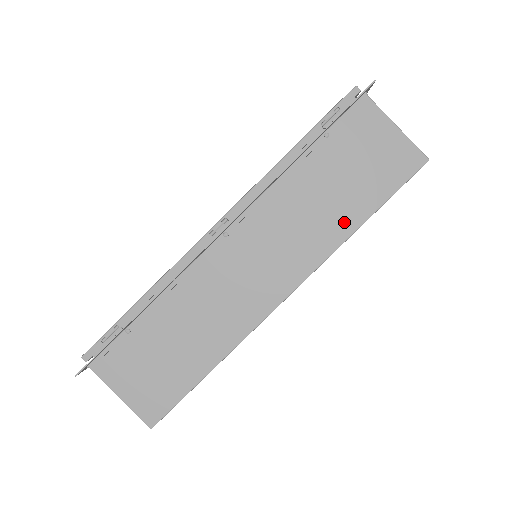
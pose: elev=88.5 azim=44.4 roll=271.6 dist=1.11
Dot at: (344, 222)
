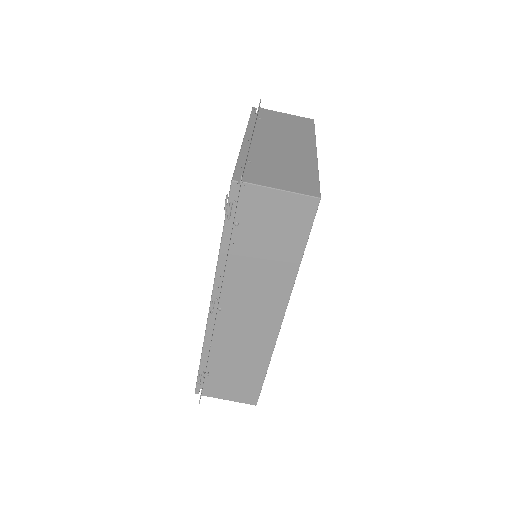
Dot at: (288, 267)
